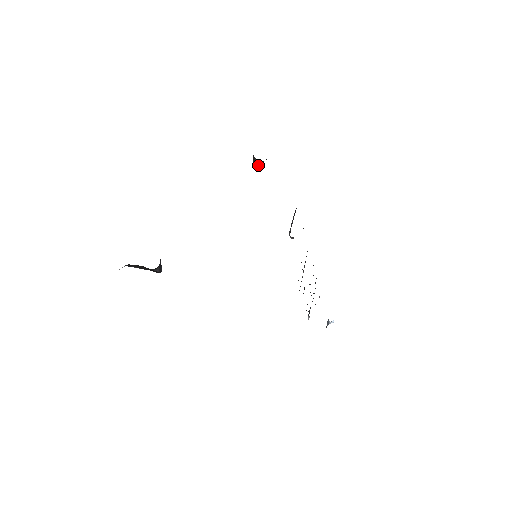
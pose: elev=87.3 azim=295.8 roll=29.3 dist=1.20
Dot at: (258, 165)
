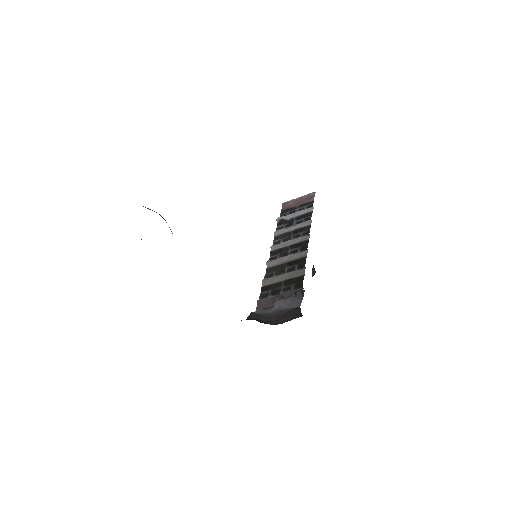
Dot at: (313, 271)
